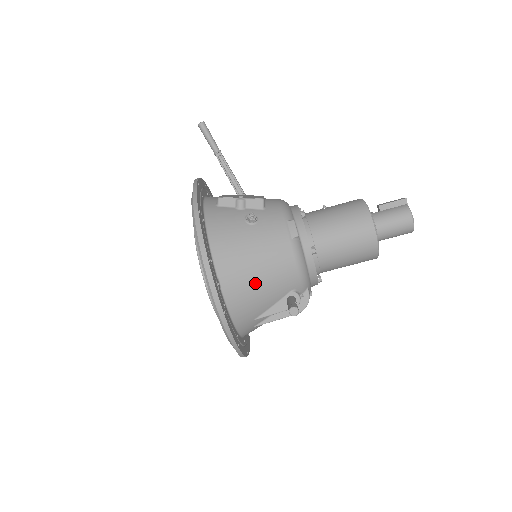
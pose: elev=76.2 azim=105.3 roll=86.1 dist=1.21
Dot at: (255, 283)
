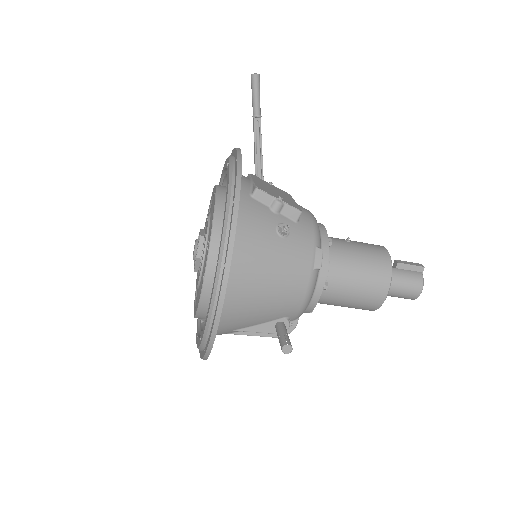
Dot at: (258, 301)
